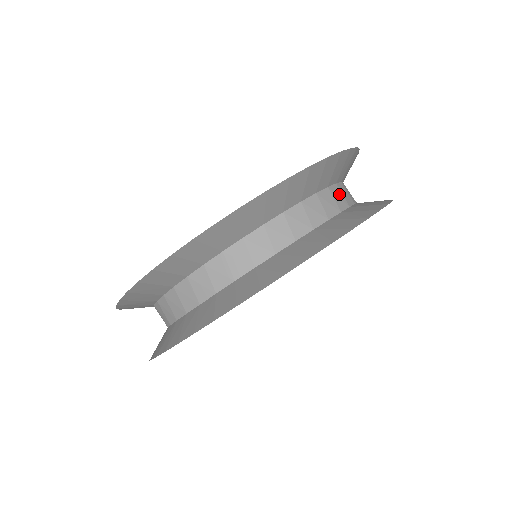
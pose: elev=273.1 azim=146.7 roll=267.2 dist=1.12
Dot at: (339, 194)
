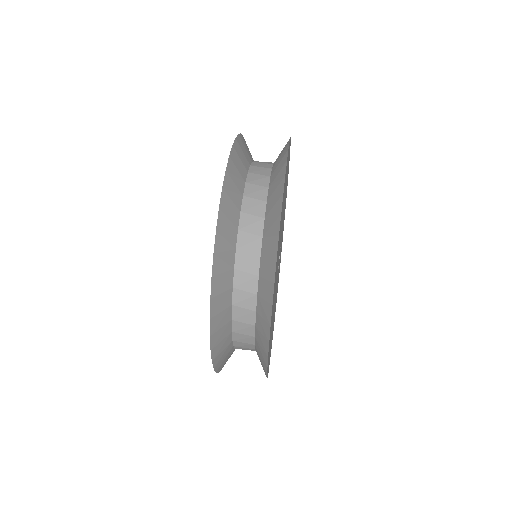
Dot at: occluded
